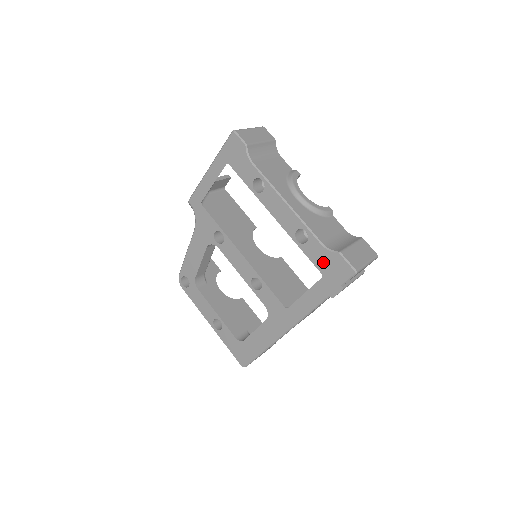
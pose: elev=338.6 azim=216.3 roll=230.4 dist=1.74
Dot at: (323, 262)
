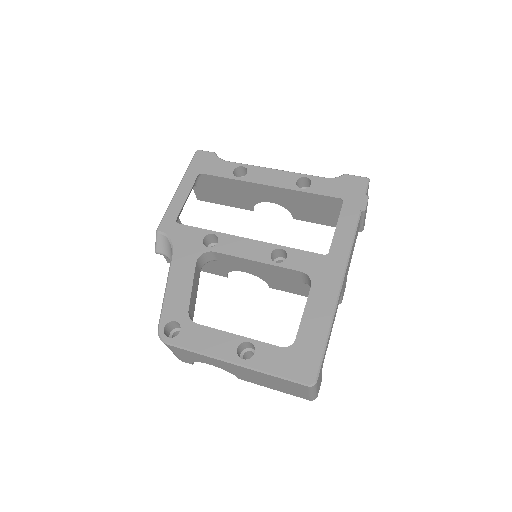
Dot at: (336, 189)
